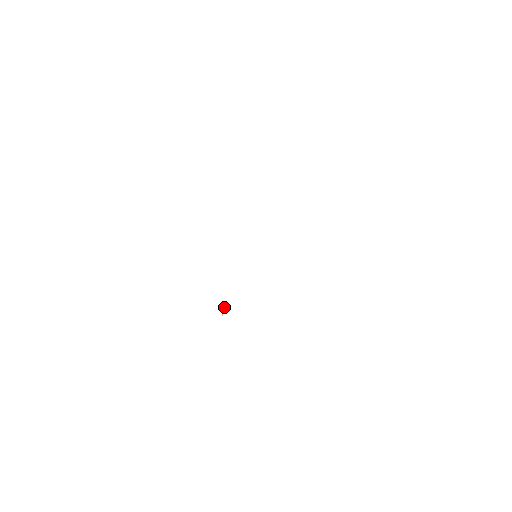
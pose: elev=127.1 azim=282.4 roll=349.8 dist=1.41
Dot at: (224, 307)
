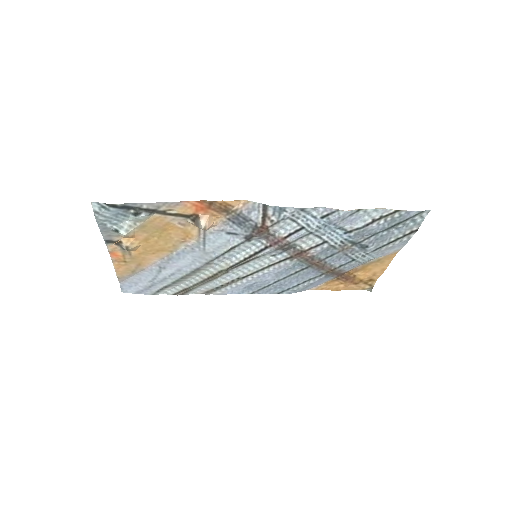
Dot at: (213, 222)
